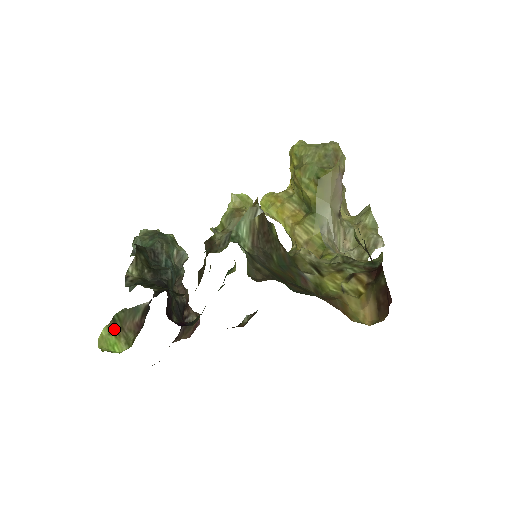
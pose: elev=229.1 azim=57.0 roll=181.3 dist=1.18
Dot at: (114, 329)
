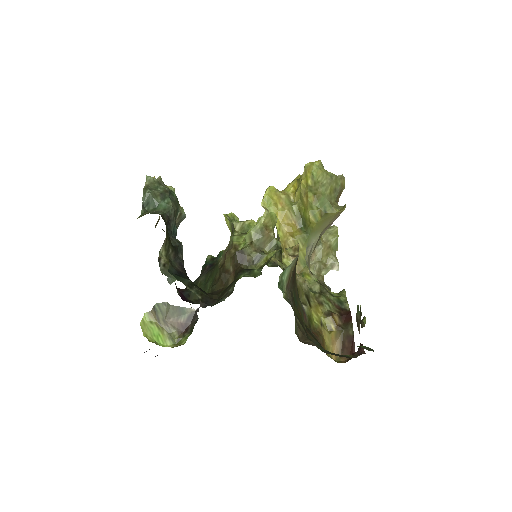
Dot at: (156, 319)
